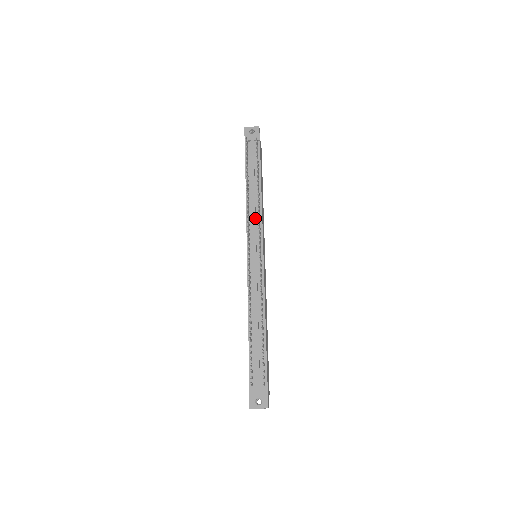
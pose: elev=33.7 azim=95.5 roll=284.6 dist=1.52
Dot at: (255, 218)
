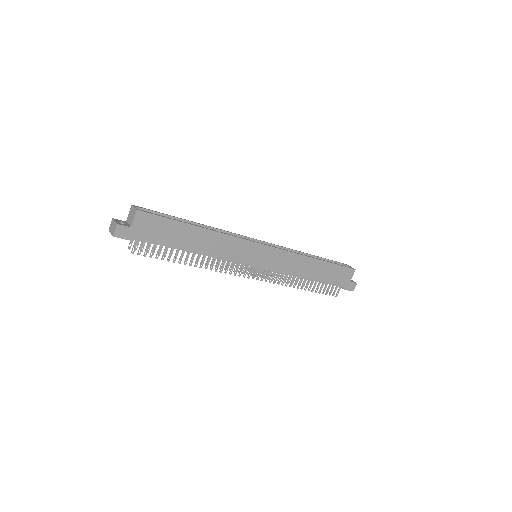
Dot at: occluded
